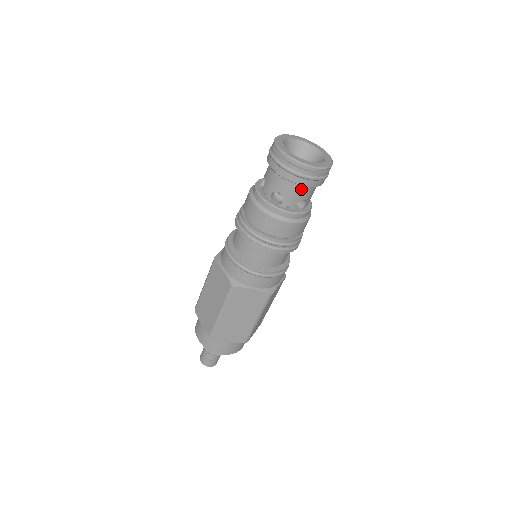
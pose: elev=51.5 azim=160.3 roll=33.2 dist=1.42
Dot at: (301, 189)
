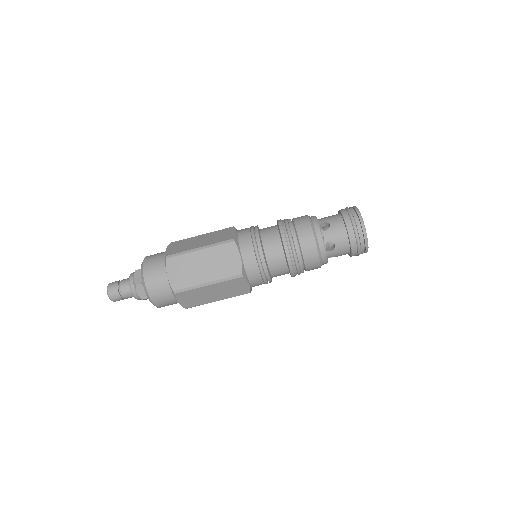
Dot at: (346, 253)
